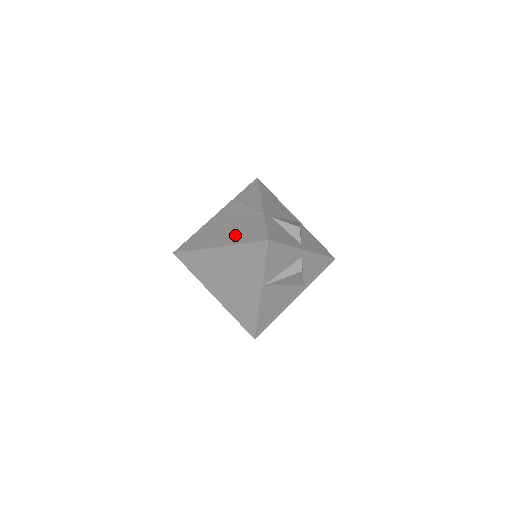
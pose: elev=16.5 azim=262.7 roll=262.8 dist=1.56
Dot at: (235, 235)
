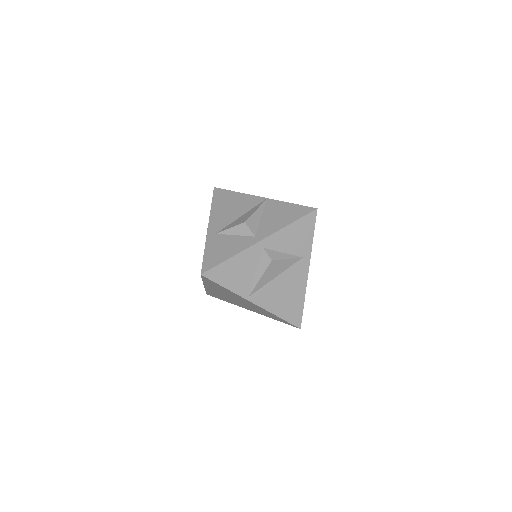
Dot at: occluded
